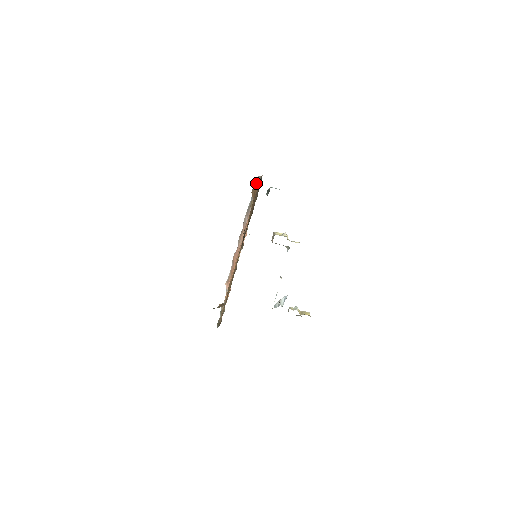
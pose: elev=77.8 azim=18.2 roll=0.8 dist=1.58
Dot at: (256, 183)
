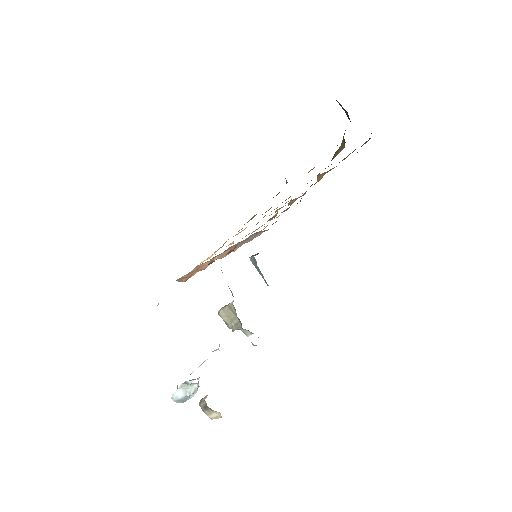
Dot at: occluded
